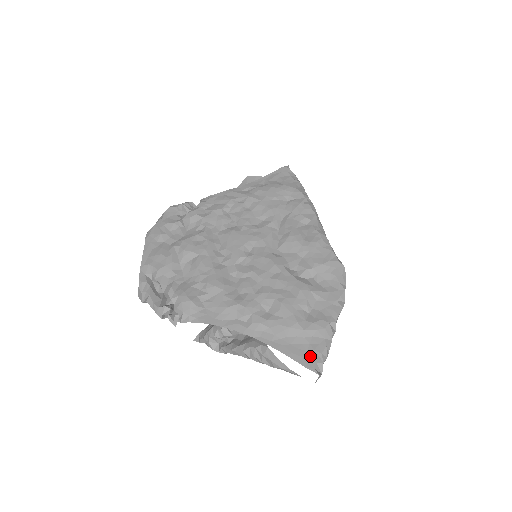
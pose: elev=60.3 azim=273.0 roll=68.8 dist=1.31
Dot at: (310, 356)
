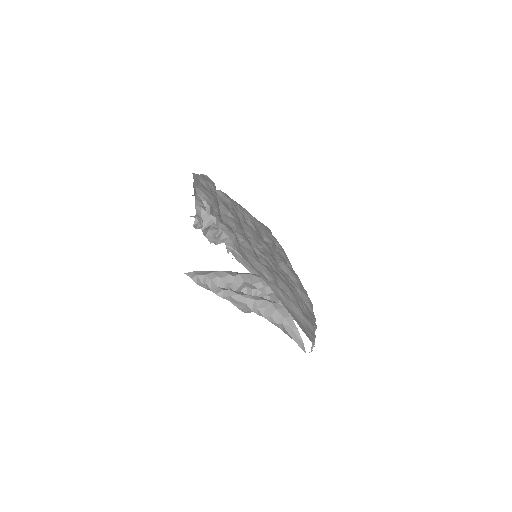
Dot at: (308, 334)
